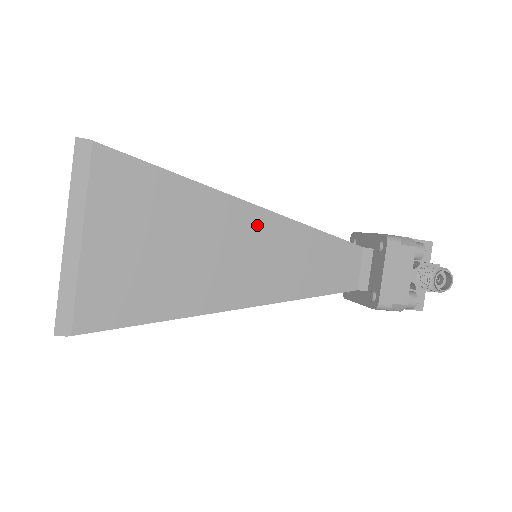
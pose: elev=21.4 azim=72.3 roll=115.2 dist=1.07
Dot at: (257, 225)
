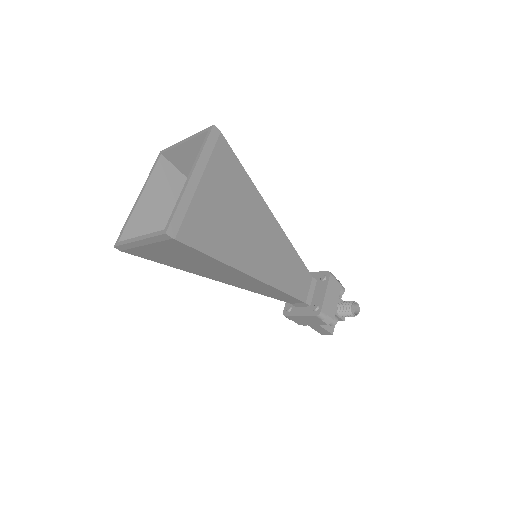
Dot at: (273, 230)
